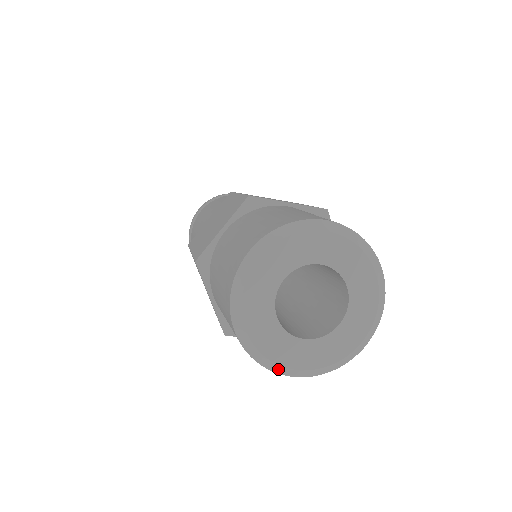
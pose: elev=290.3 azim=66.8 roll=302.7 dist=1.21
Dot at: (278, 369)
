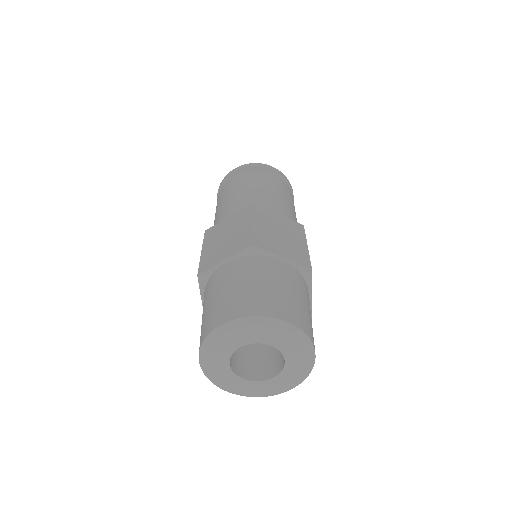
Dot at: (222, 388)
